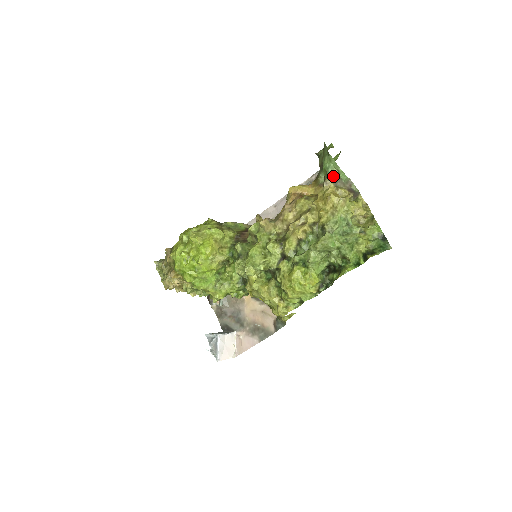
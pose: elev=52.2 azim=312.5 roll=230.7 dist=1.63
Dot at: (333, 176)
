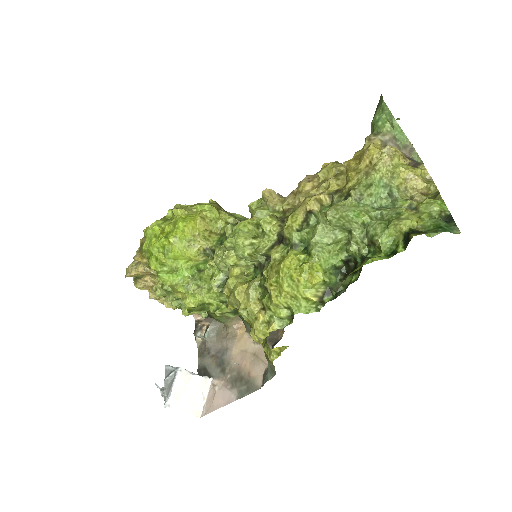
Dot at: (383, 132)
